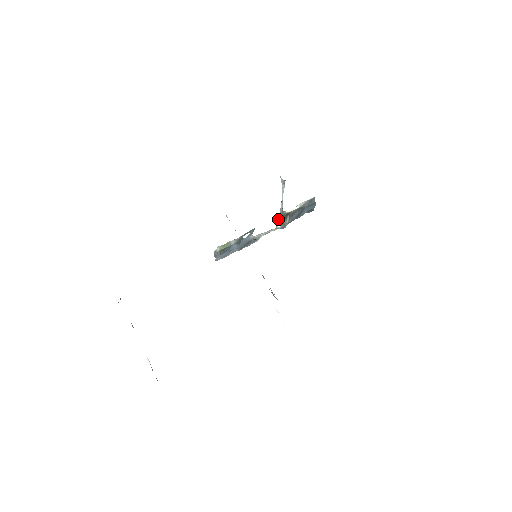
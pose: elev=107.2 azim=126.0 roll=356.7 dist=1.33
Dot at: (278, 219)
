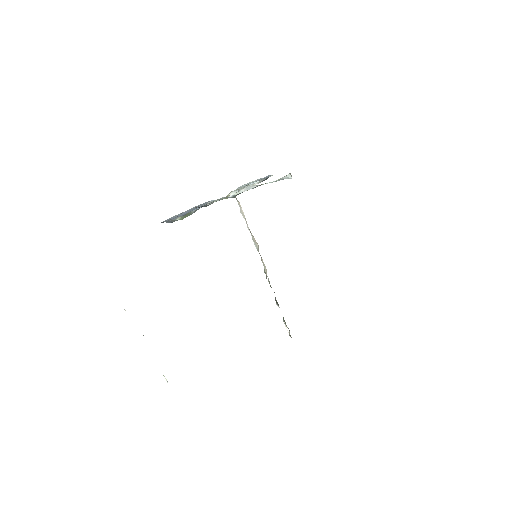
Dot at: (239, 193)
